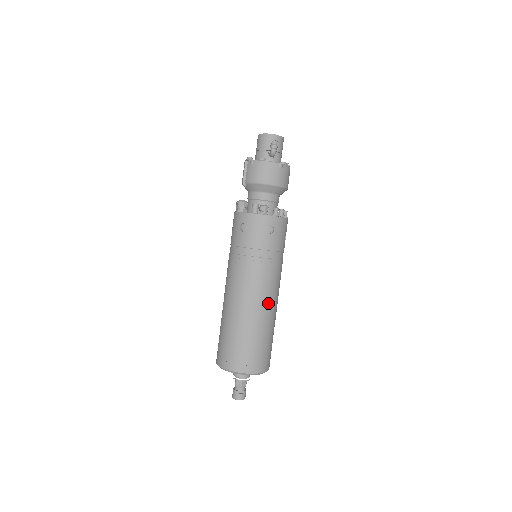
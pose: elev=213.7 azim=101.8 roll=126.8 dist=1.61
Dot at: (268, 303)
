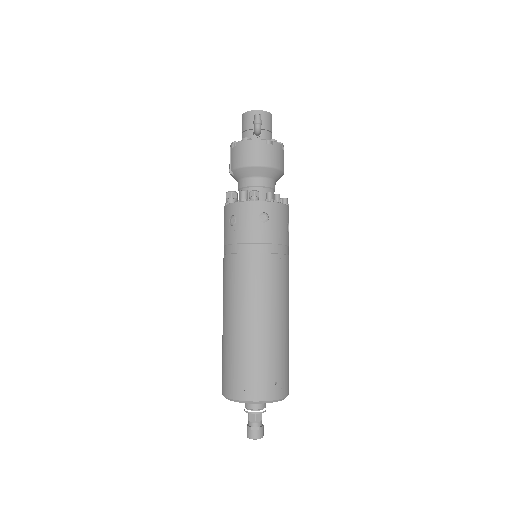
Dot at: (273, 309)
